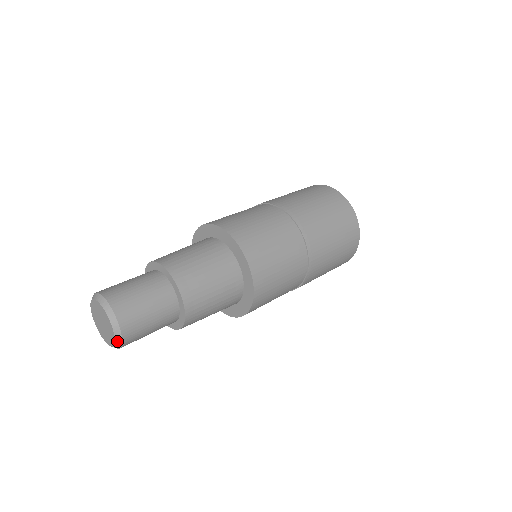
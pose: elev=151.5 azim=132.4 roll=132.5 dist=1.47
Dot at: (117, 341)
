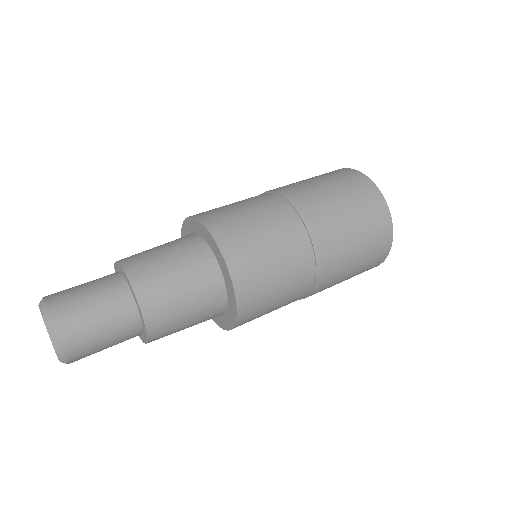
Dot at: (53, 340)
